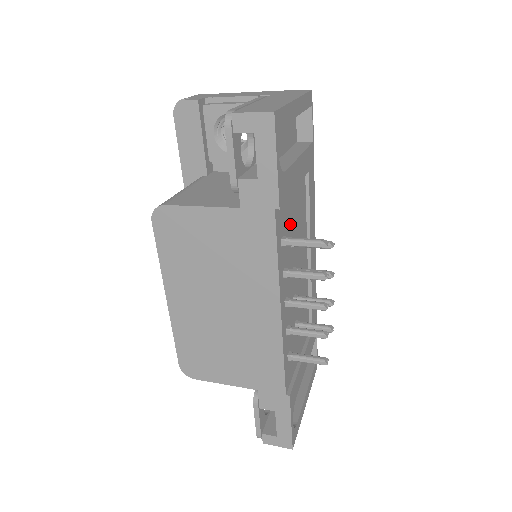
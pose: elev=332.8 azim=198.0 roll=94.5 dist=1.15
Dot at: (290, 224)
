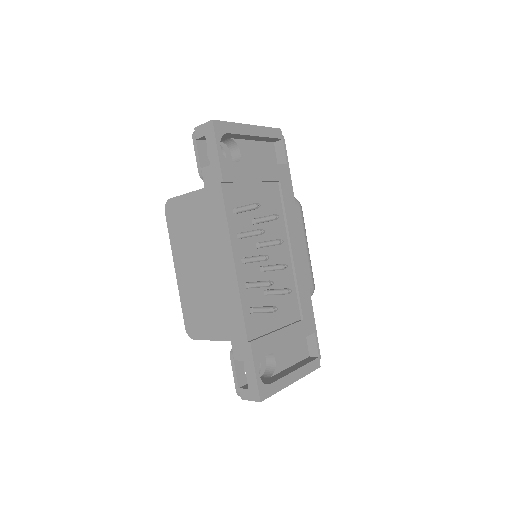
Dot at: occluded
